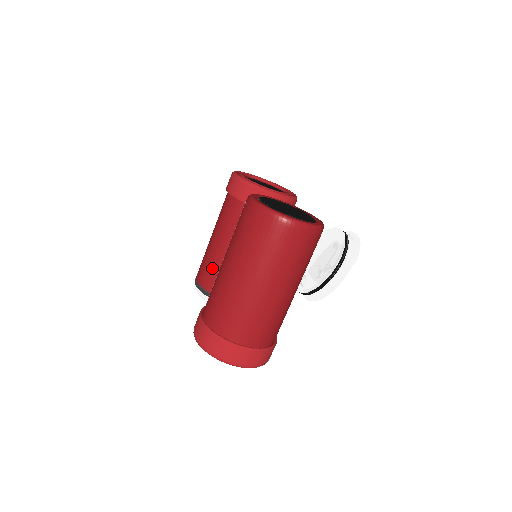
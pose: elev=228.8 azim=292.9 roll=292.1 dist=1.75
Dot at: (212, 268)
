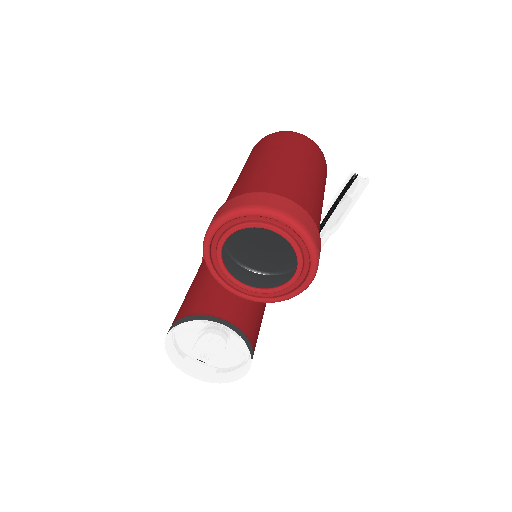
Dot at: (198, 294)
